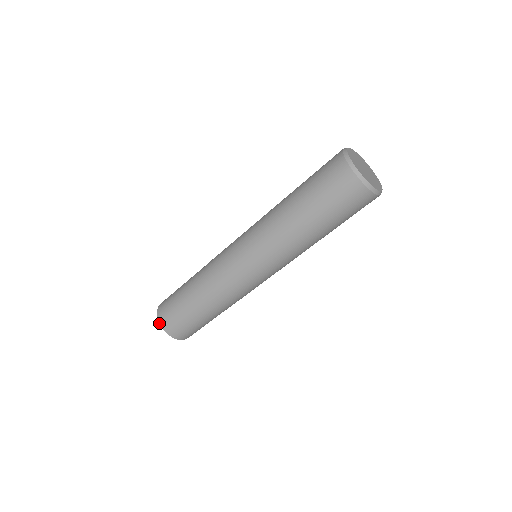
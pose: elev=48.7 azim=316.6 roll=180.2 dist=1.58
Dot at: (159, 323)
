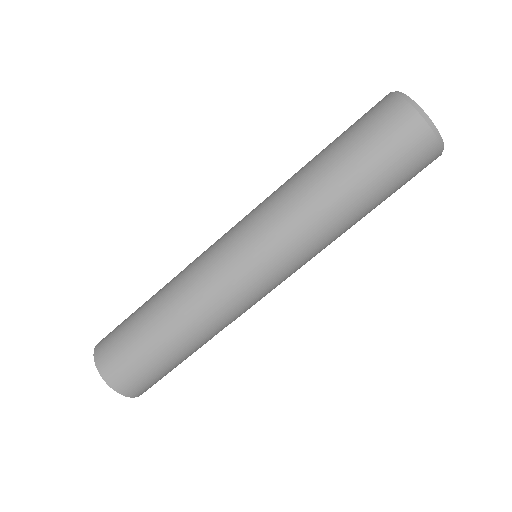
Dot at: (99, 373)
